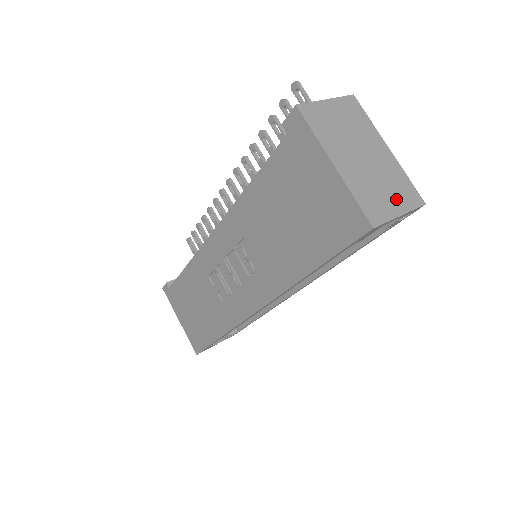
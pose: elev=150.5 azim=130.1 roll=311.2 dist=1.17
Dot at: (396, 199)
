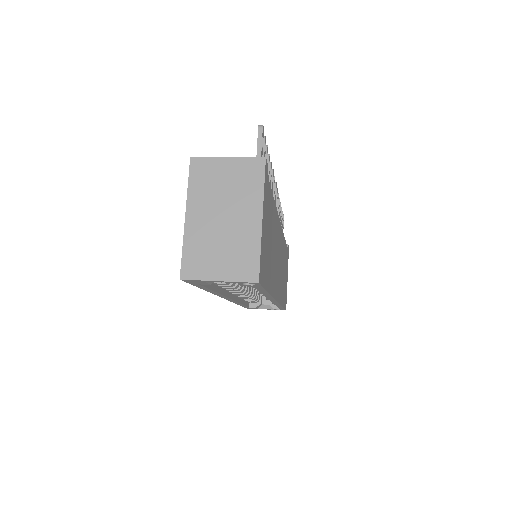
Dot at: (226, 266)
